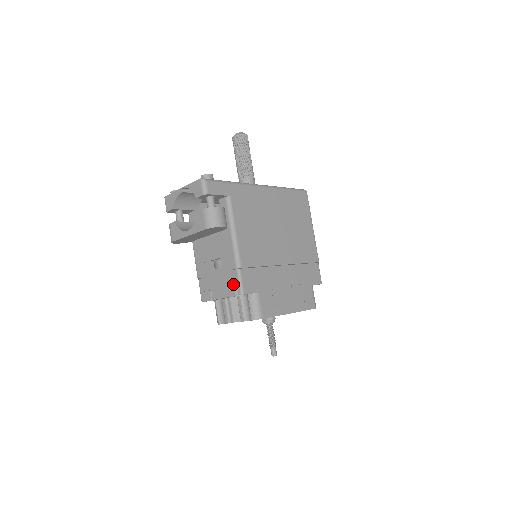
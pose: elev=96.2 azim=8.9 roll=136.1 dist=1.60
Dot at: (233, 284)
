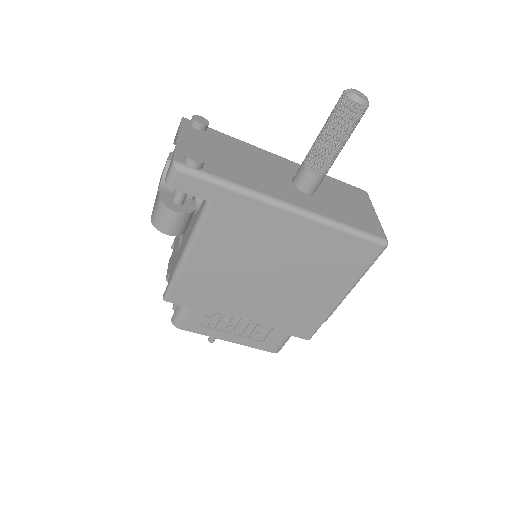
Dot at: (168, 280)
